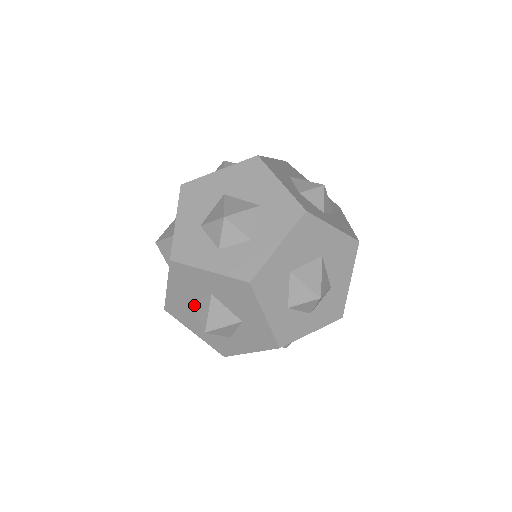
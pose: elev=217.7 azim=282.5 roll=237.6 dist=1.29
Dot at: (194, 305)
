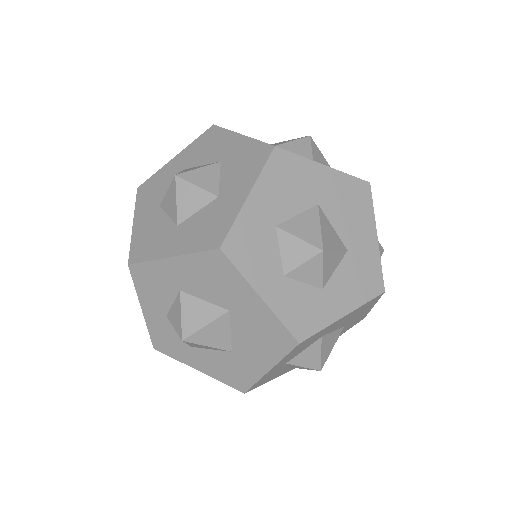
Dot at: (188, 299)
